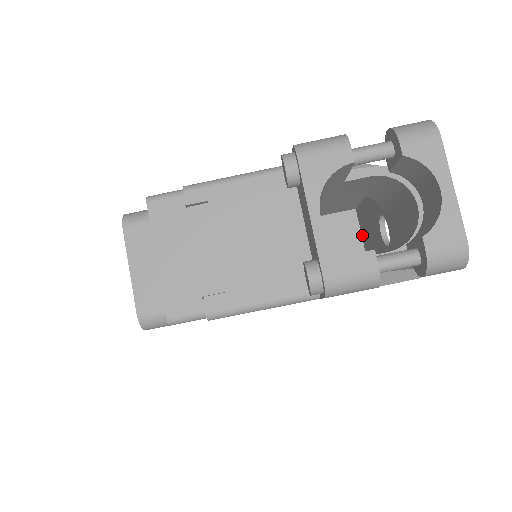
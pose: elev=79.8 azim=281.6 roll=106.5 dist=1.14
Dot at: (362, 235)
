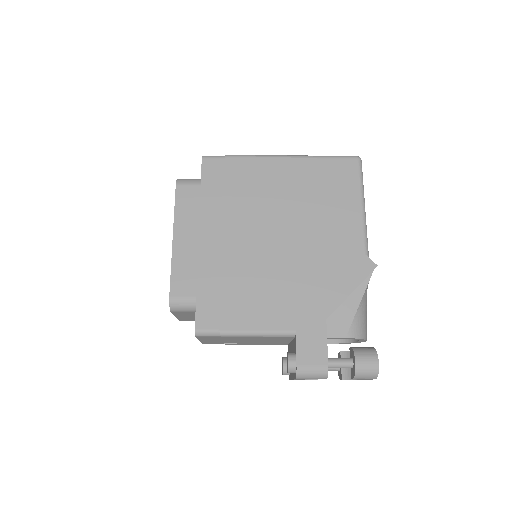
Dot at: occluded
